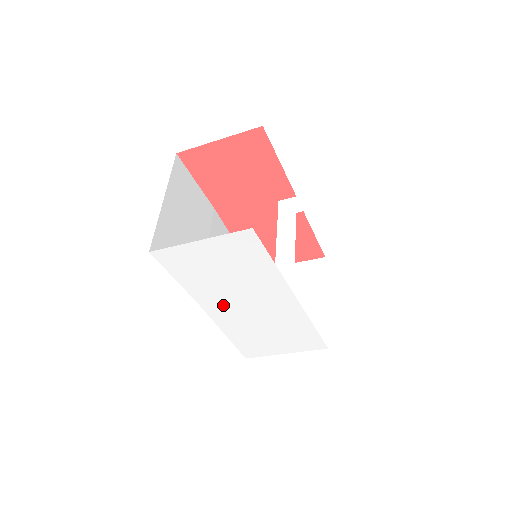
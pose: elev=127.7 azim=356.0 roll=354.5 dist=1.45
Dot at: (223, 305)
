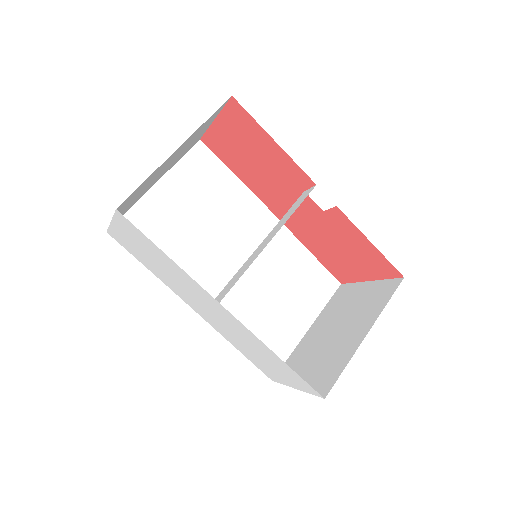
Dot at: (193, 303)
